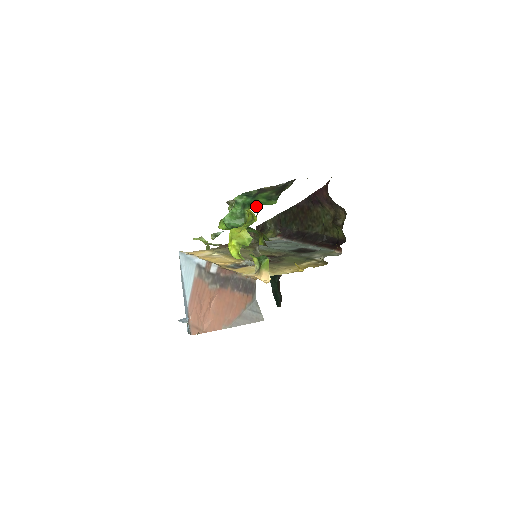
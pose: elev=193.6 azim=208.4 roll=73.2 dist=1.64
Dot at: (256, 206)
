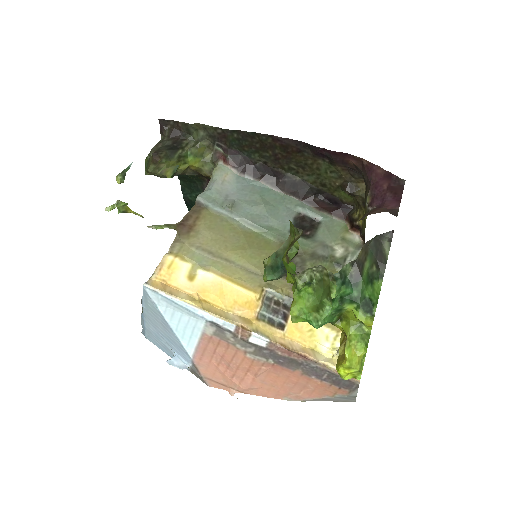
Dot at: (374, 314)
